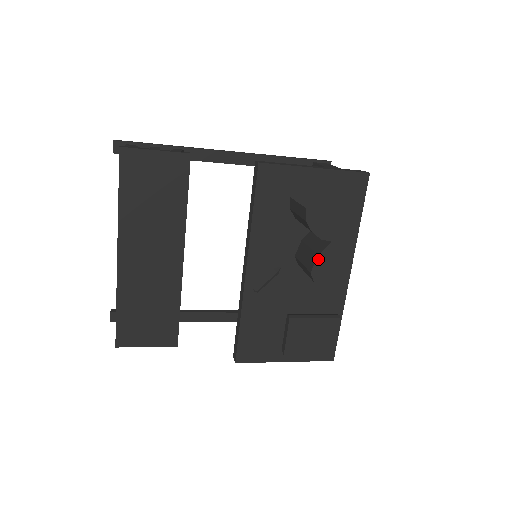
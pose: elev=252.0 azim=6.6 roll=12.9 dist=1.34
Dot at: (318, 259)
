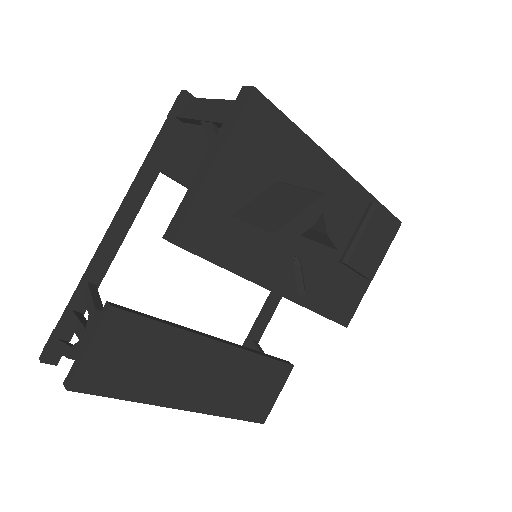
Dot at: (330, 236)
